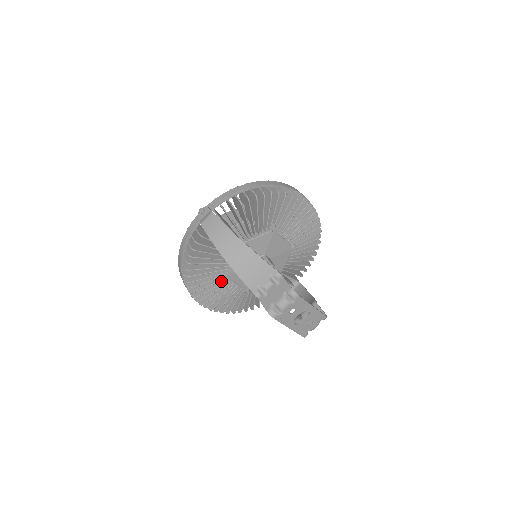
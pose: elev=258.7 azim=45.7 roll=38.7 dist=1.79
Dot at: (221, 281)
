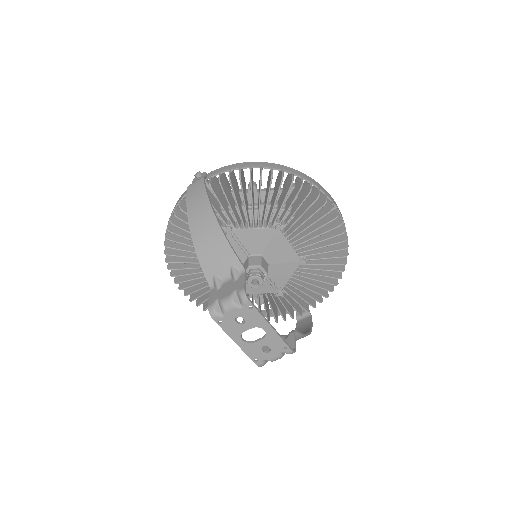
Dot at: occluded
